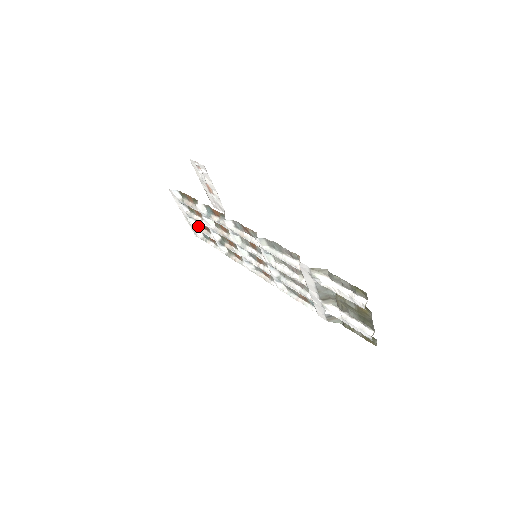
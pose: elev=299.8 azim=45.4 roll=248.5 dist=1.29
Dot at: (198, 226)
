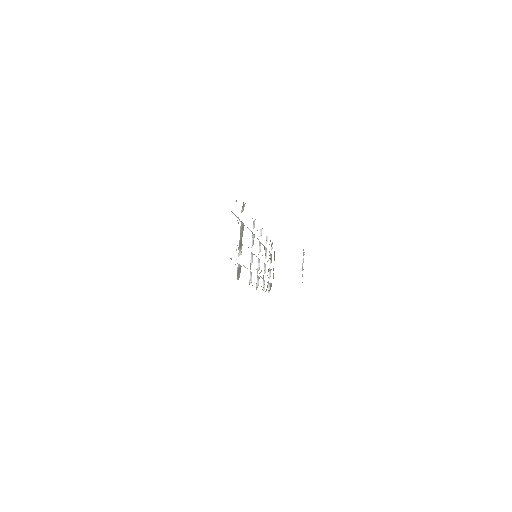
Dot at: occluded
